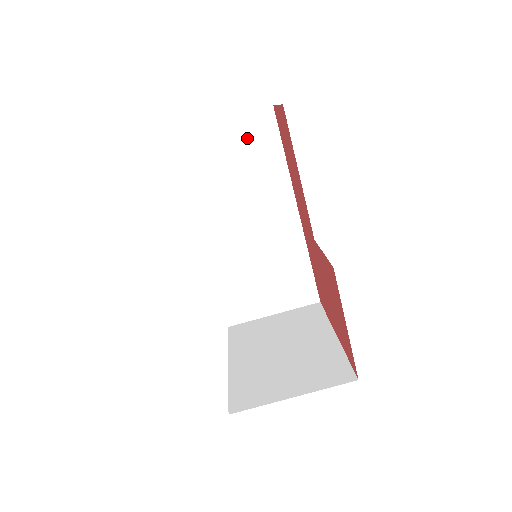
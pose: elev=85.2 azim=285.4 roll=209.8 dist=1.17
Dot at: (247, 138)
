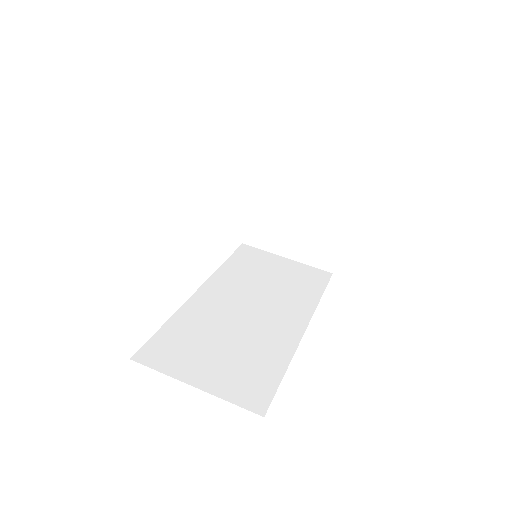
Dot at: (299, 274)
